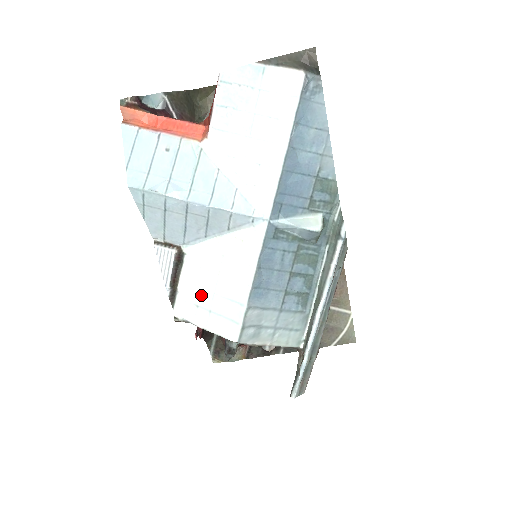
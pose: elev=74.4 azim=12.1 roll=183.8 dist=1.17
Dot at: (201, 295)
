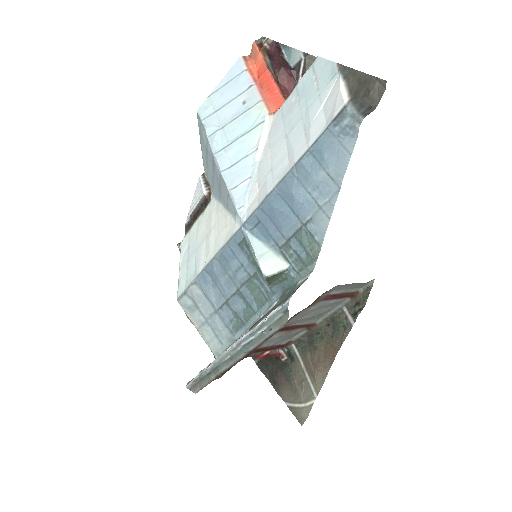
Dot at: (194, 242)
